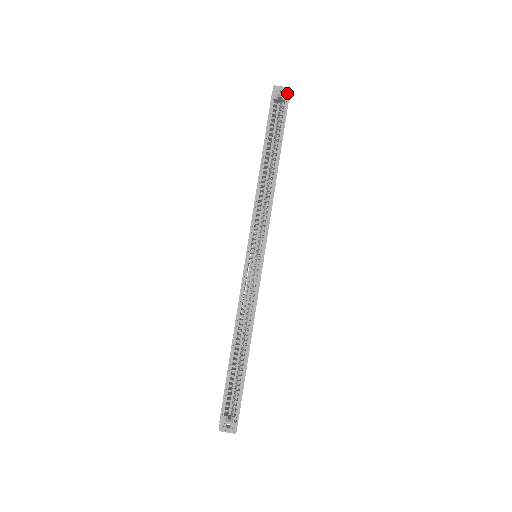
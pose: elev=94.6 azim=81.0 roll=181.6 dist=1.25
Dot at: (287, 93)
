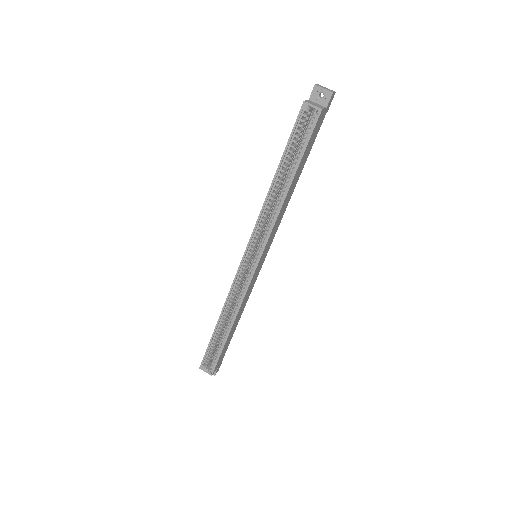
Dot at: (327, 98)
